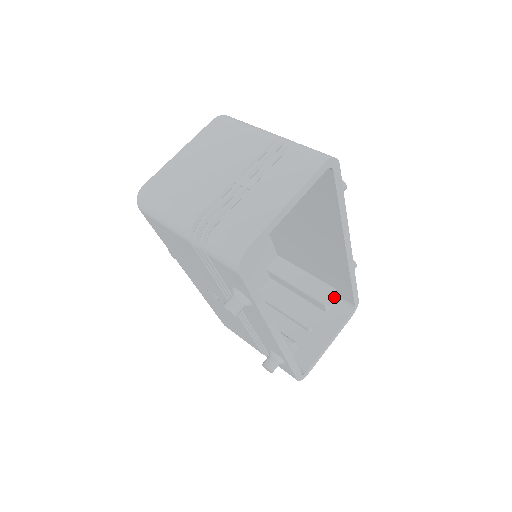
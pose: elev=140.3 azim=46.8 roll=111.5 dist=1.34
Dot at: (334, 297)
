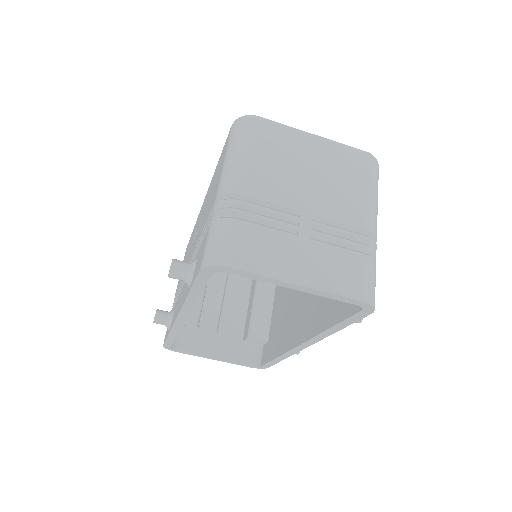
Dot at: (260, 343)
